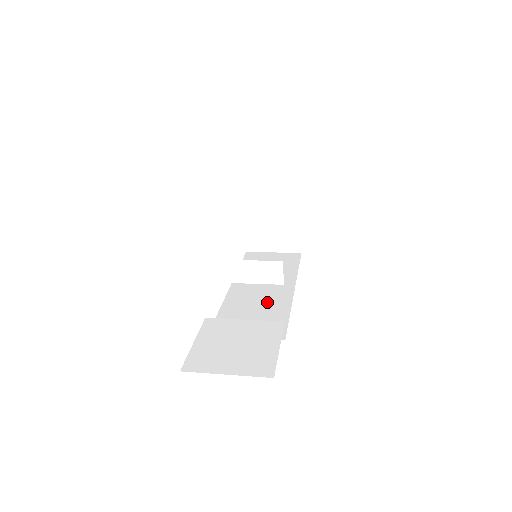
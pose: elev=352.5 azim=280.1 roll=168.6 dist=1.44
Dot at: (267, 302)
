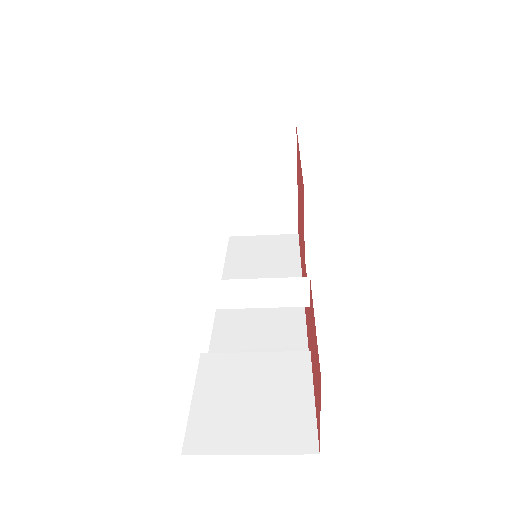
Dot at: (273, 312)
